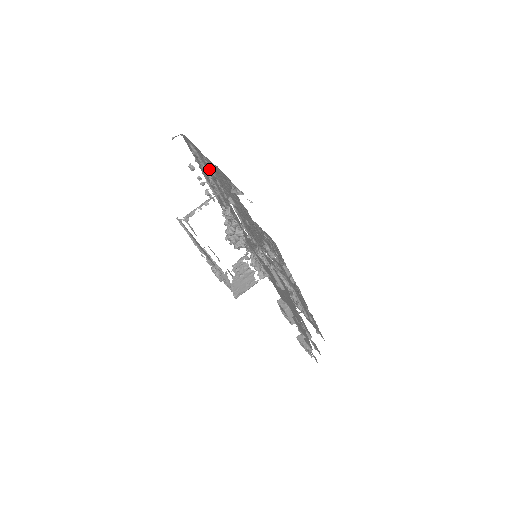
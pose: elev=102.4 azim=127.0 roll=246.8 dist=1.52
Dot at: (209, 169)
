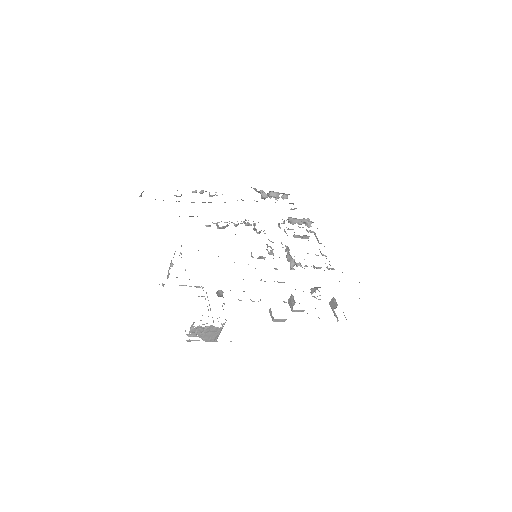
Dot at: occluded
